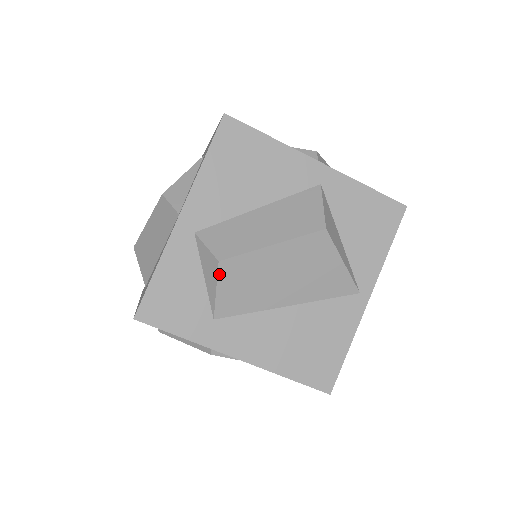
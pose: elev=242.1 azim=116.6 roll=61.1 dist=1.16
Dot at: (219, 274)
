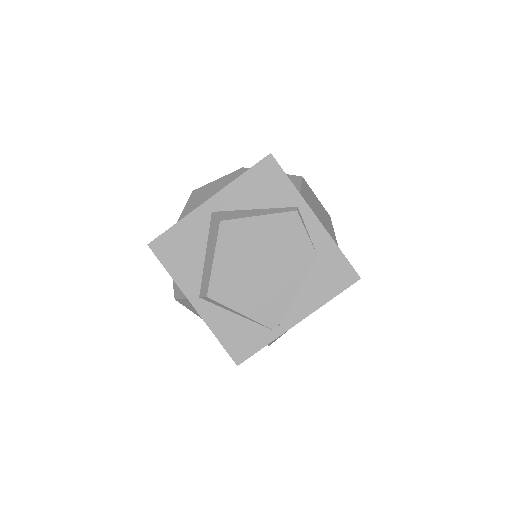
Dot at: (302, 181)
